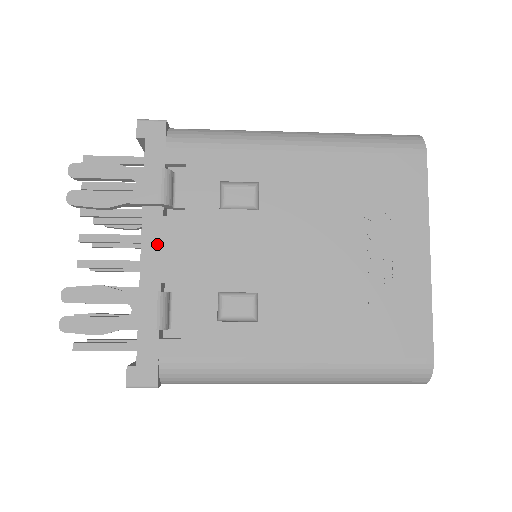
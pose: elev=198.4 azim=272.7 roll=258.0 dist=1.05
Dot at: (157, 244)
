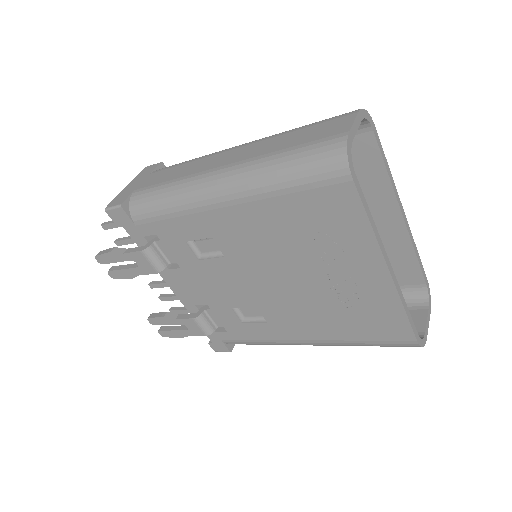
Dot at: (177, 285)
